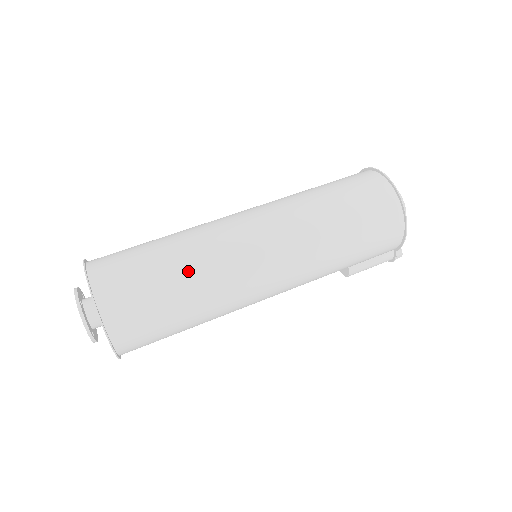
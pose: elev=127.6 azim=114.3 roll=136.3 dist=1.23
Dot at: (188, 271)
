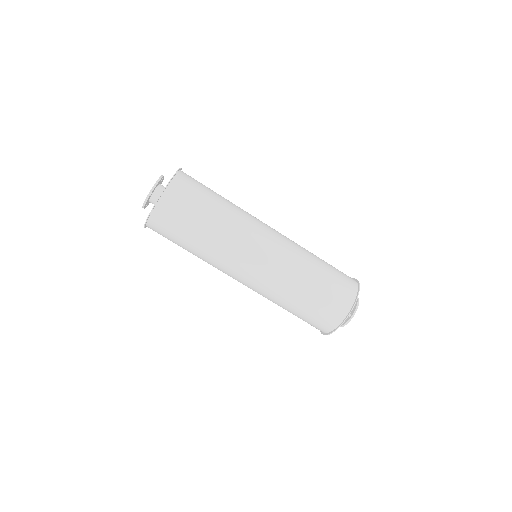
Dot at: (203, 246)
